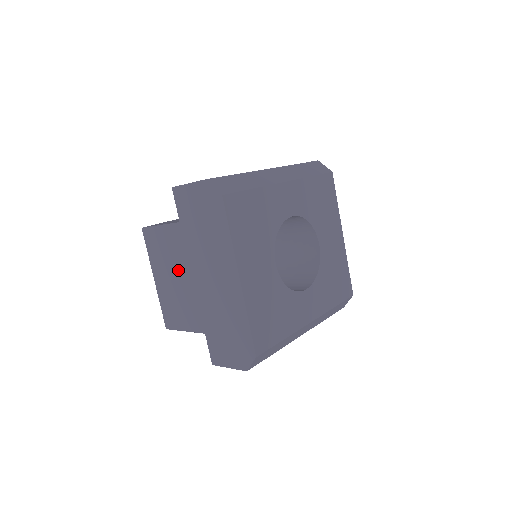
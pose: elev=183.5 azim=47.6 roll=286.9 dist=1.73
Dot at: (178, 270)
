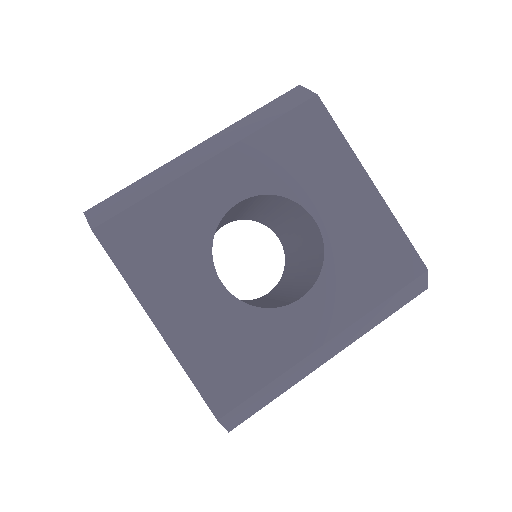
Dot at: occluded
